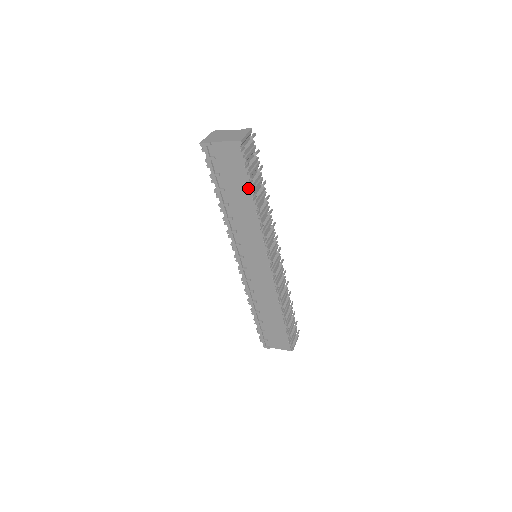
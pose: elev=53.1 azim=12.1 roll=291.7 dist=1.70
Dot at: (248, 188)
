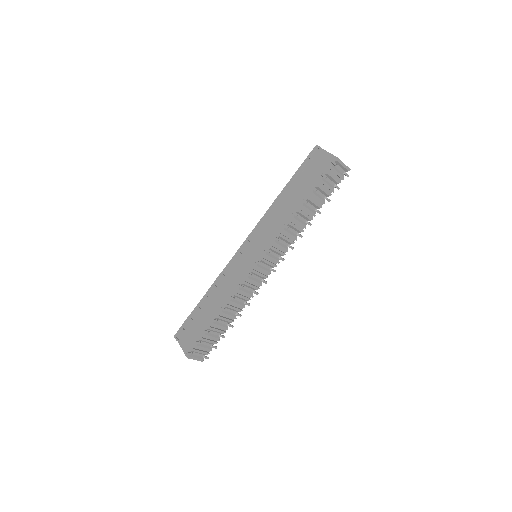
Dot at: (308, 193)
